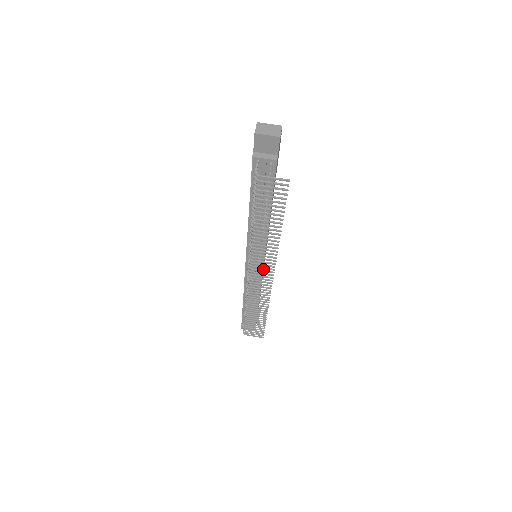
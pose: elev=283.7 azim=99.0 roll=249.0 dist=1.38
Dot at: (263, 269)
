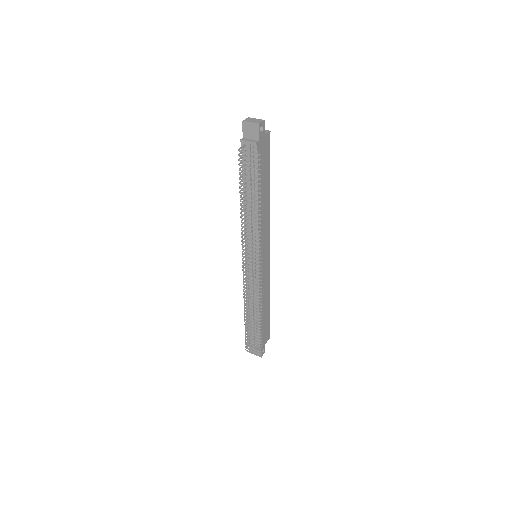
Dot at: (263, 274)
